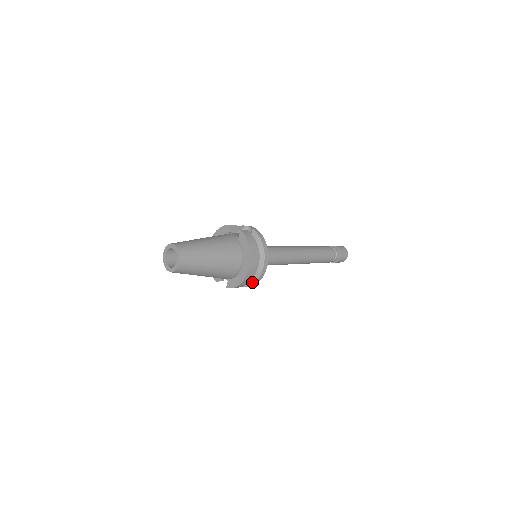
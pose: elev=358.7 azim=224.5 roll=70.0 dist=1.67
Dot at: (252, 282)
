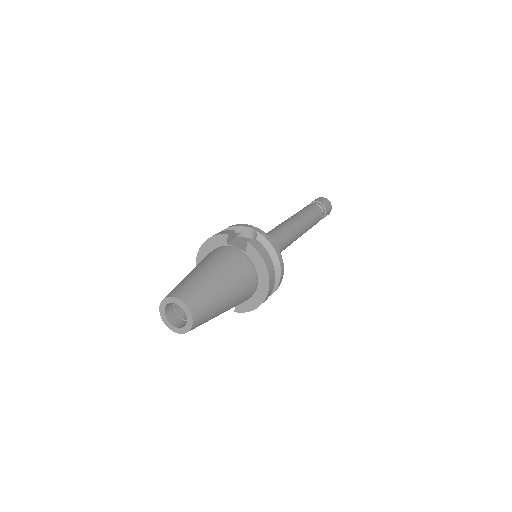
Dot at: occluded
